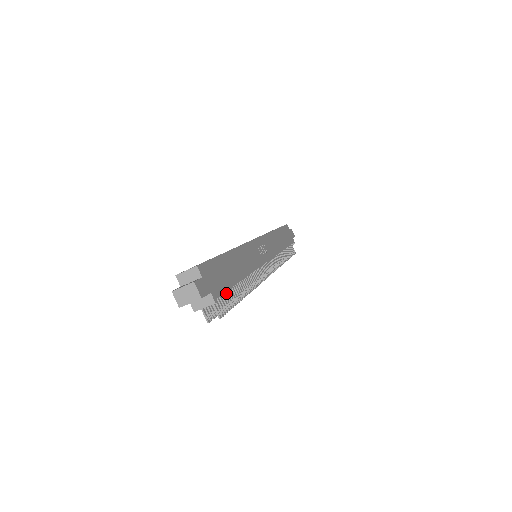
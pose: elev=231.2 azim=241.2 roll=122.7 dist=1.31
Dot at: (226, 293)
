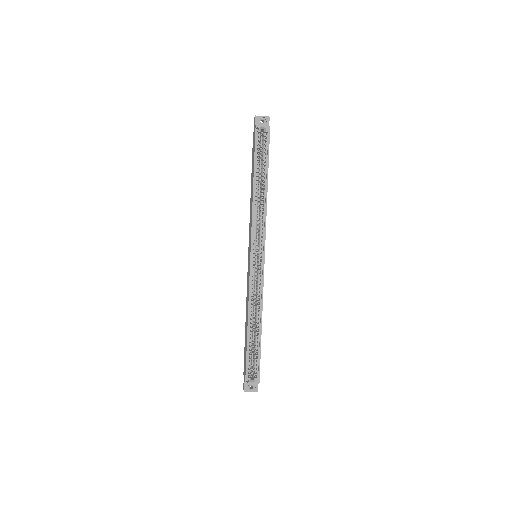
Dot at: occluded
